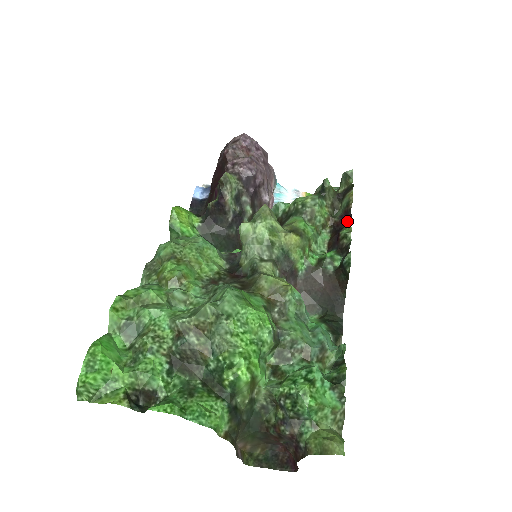
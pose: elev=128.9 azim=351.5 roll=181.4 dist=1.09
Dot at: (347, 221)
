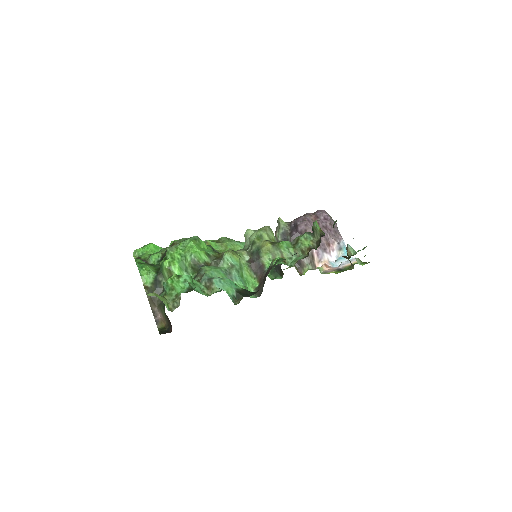
Dot at: occluded
